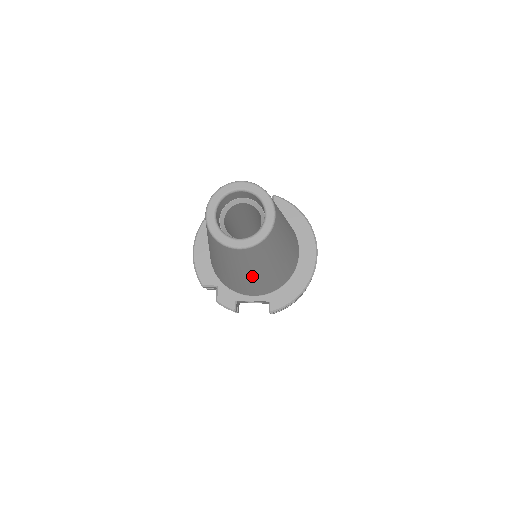
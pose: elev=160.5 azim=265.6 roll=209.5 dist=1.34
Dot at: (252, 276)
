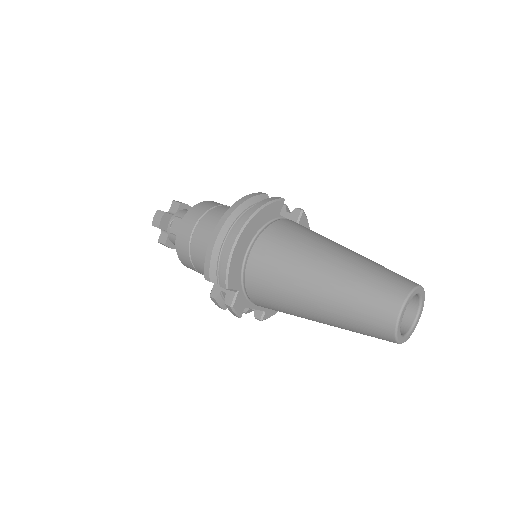
Dot at: occluded
